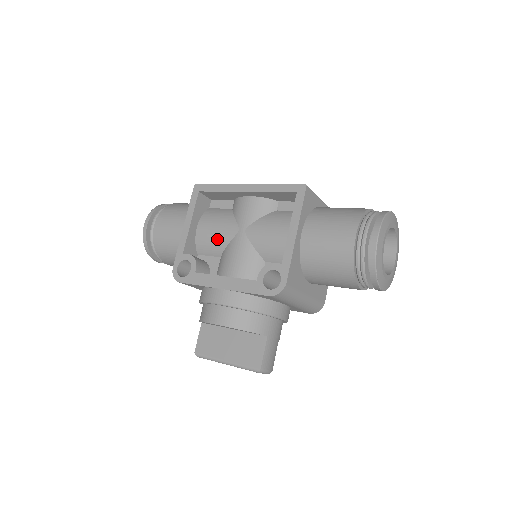
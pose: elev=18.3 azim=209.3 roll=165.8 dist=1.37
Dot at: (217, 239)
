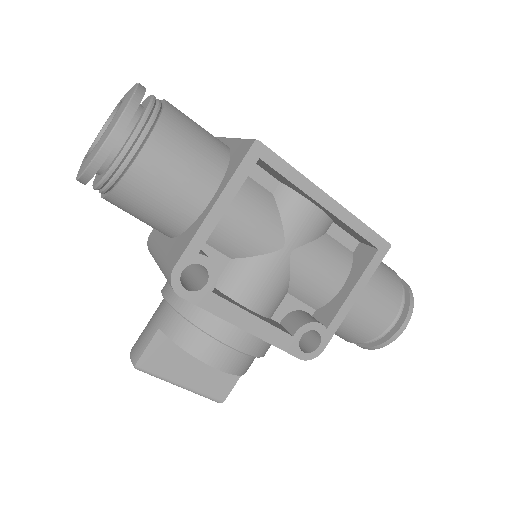
Dot at: (247, 241)
